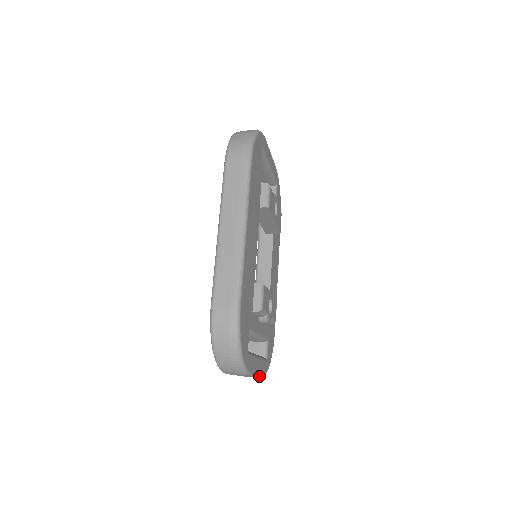
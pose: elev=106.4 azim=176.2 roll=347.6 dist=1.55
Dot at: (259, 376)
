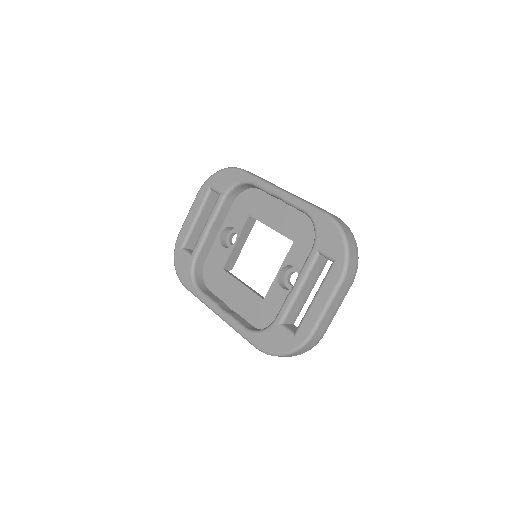
Dot at: (330, 323)
